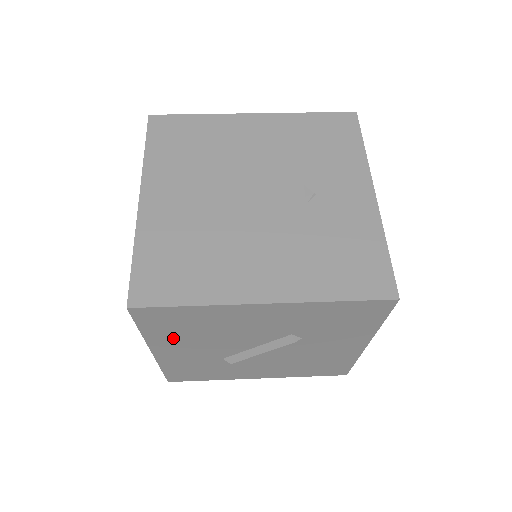
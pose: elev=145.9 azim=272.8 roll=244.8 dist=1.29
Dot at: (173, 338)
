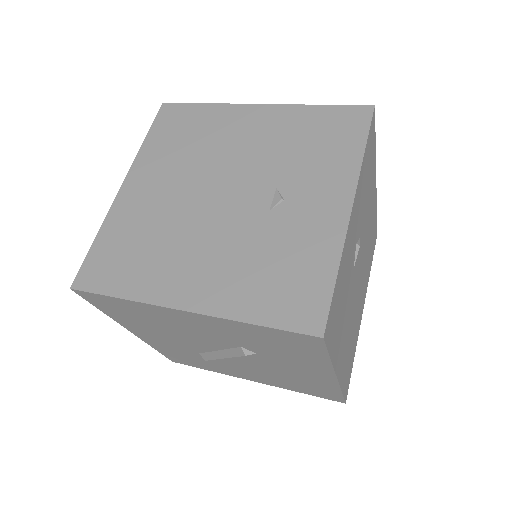
Dot at: (135, 324)
